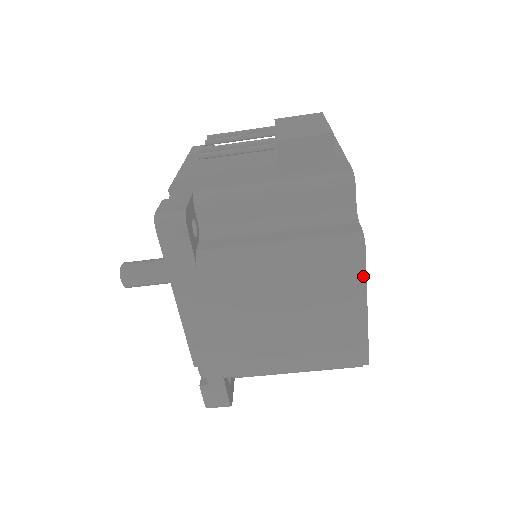
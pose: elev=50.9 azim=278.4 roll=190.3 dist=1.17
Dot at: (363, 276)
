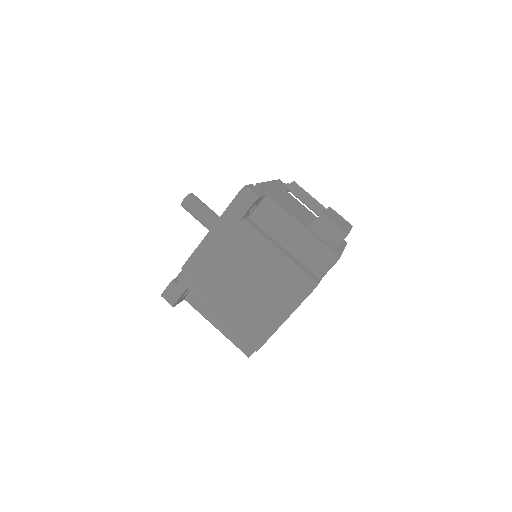
Dot at: (299, 303)
